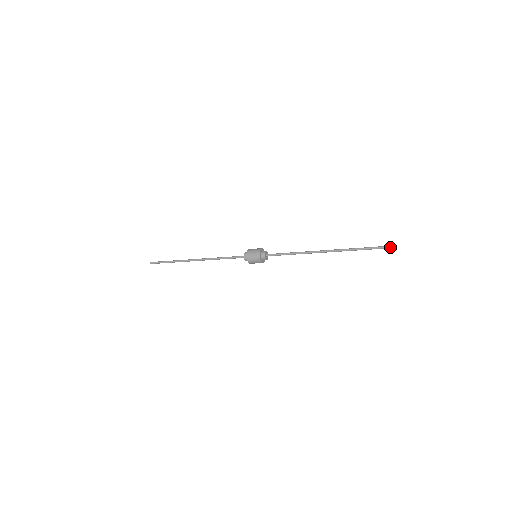
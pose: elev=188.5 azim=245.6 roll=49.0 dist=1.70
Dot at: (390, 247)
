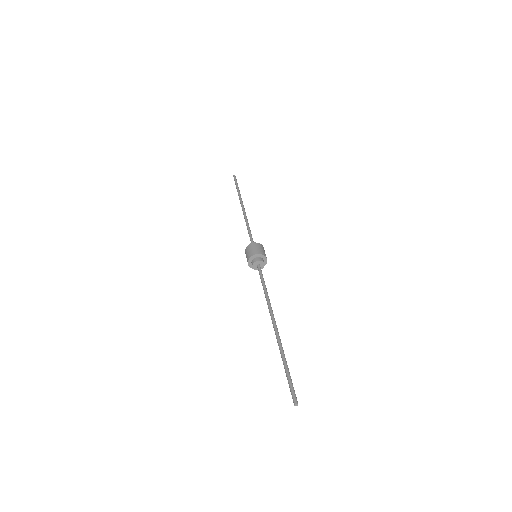
Dot at: (296, 405)
